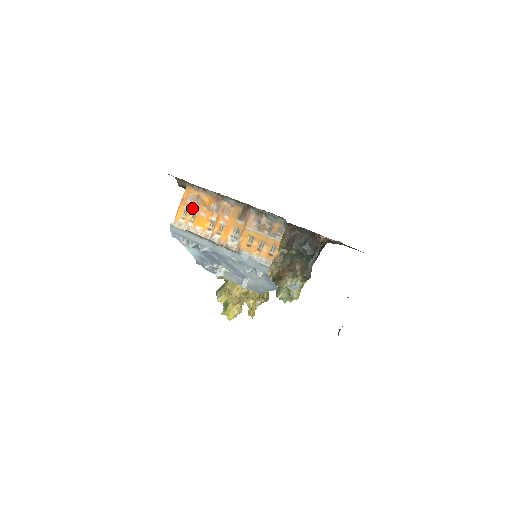
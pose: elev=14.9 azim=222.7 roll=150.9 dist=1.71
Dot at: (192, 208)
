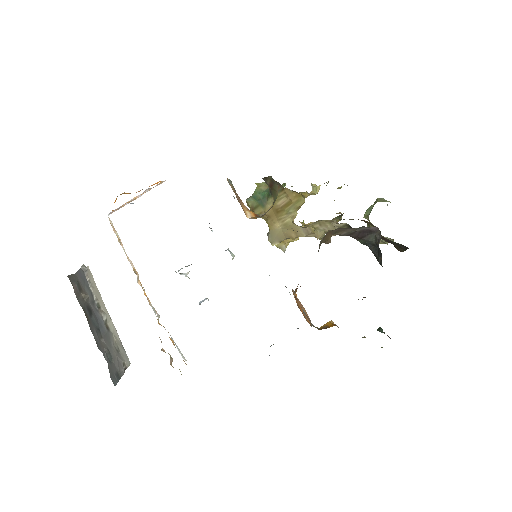
Dot at: occluded
